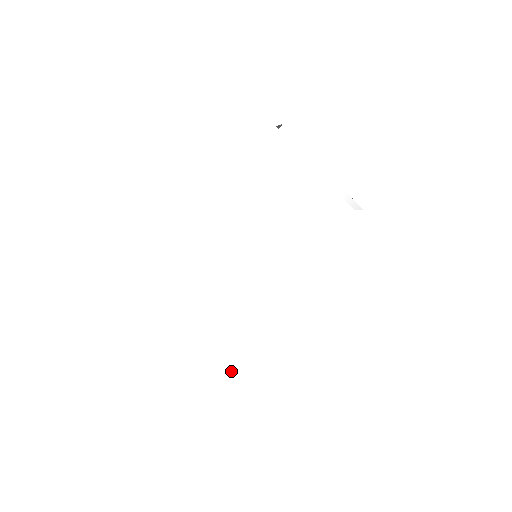
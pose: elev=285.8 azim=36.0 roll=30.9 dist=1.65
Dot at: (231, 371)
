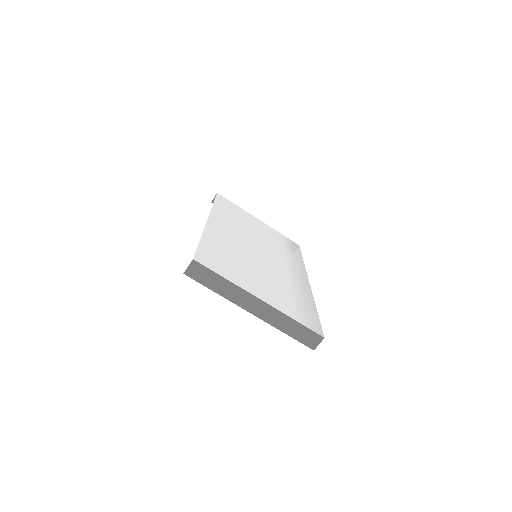
Dot at: (307, 321)
